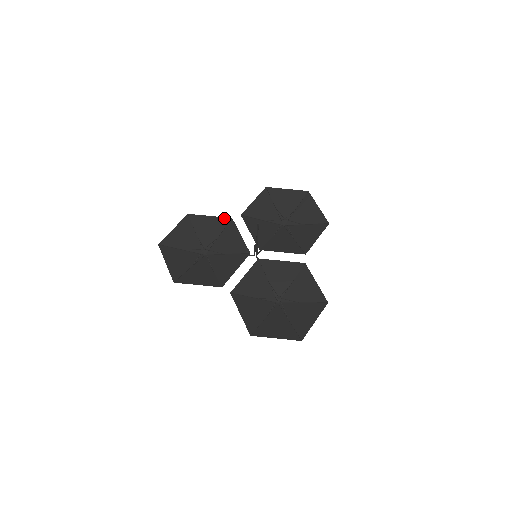
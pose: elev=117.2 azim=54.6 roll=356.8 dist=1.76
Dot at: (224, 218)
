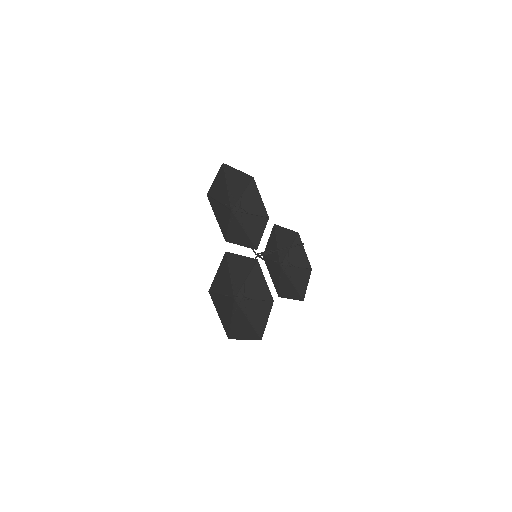
Dot at: (266, 211)
